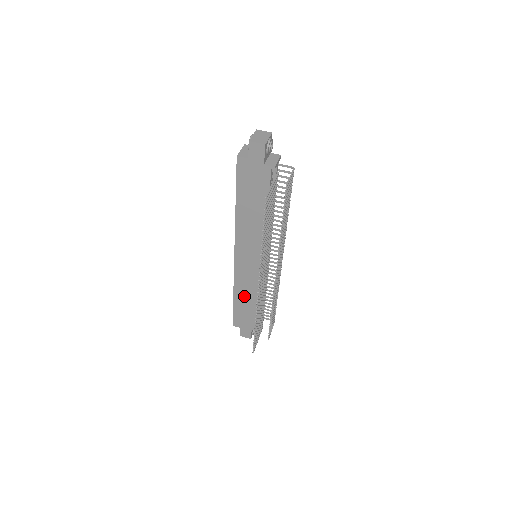
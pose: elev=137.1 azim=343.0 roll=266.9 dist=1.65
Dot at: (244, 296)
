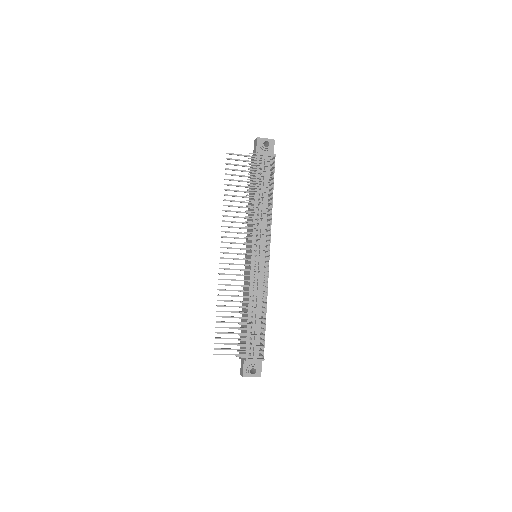
Dot at: occluded
